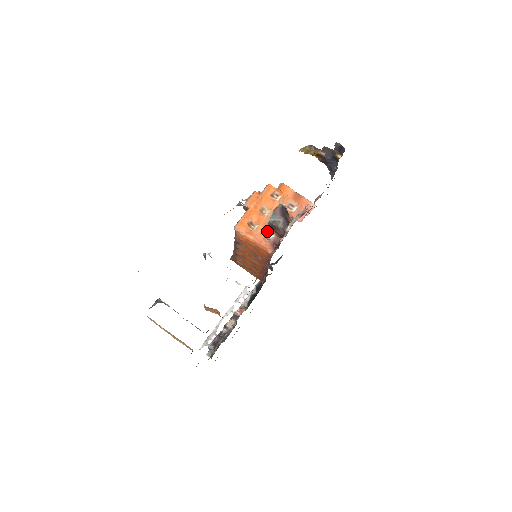
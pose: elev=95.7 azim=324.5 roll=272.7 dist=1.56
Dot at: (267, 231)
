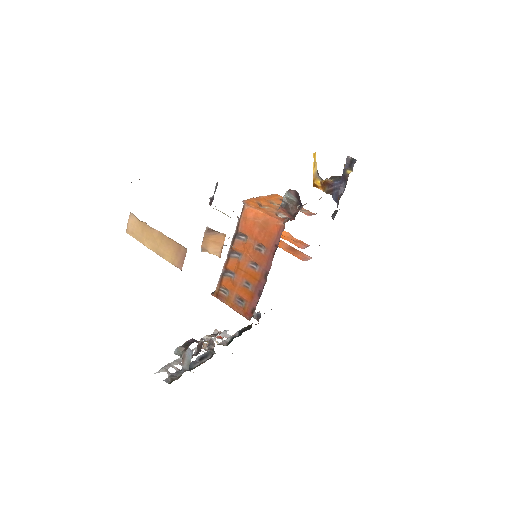
Dot at: (278, 212)
